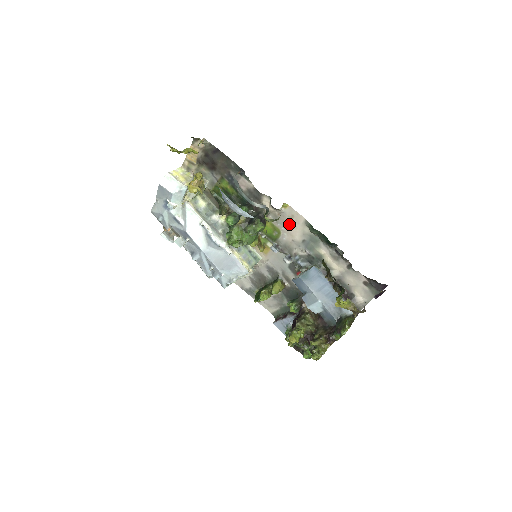
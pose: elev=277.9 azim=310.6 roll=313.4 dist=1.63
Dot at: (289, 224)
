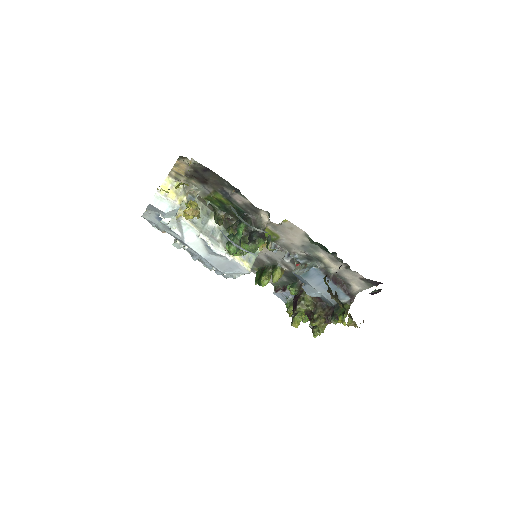
Dot at: (288, 233)
